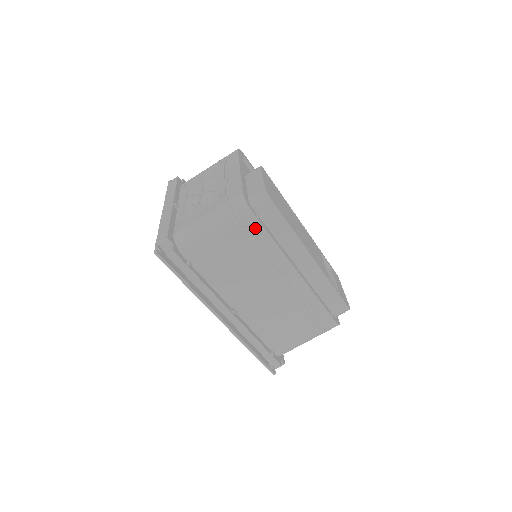
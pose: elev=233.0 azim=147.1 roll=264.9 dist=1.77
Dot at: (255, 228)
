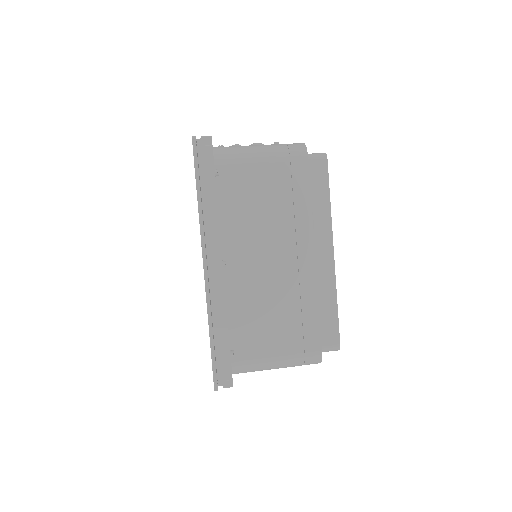
Dot at: (301, 176)
